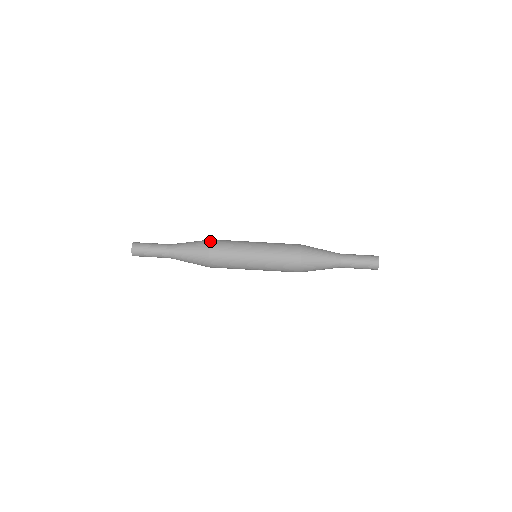
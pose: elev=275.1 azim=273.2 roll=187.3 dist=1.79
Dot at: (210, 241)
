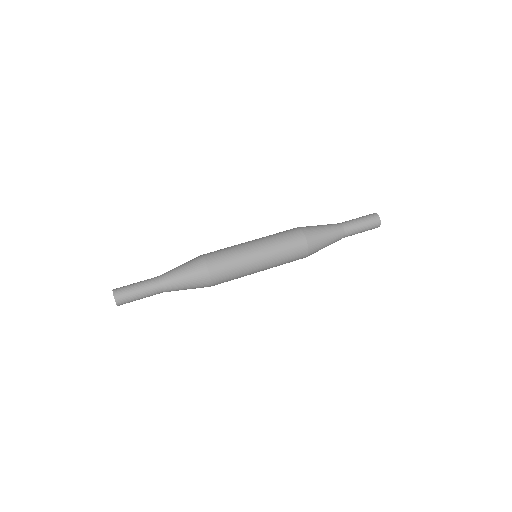
Dot at: (201, 255)
